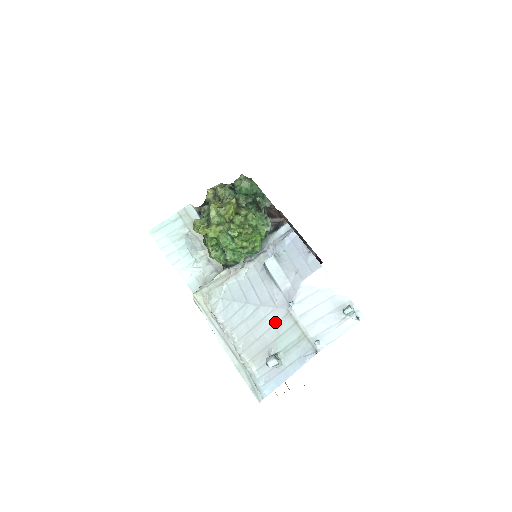
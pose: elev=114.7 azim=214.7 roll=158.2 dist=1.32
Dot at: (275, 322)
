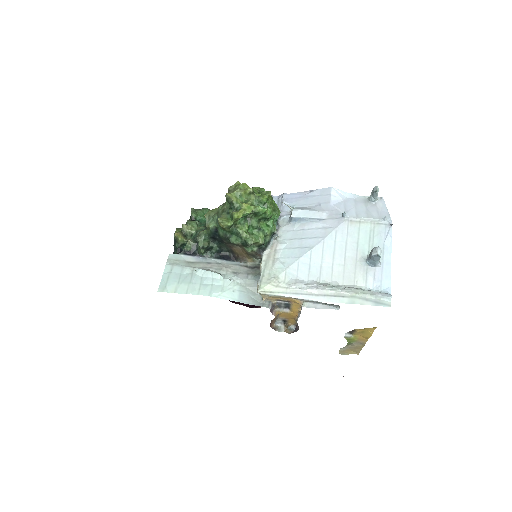
Dot at: (345, 238)
